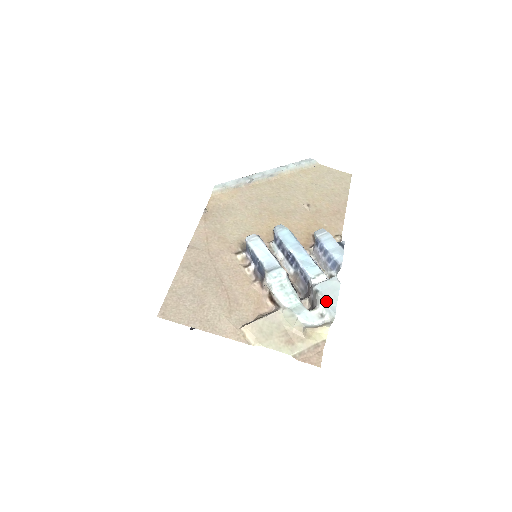
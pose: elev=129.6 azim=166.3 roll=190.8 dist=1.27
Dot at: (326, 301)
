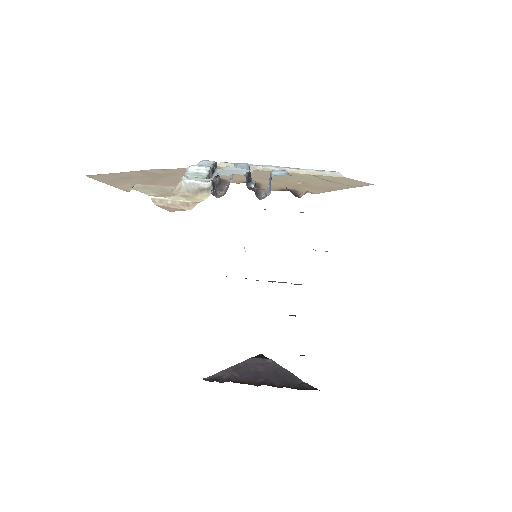
Dot at: (220, 172)
